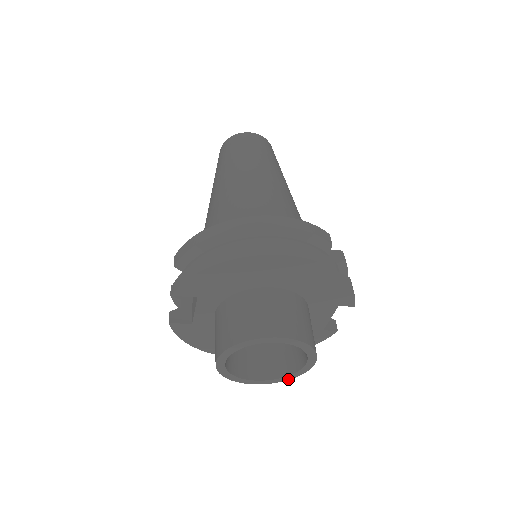
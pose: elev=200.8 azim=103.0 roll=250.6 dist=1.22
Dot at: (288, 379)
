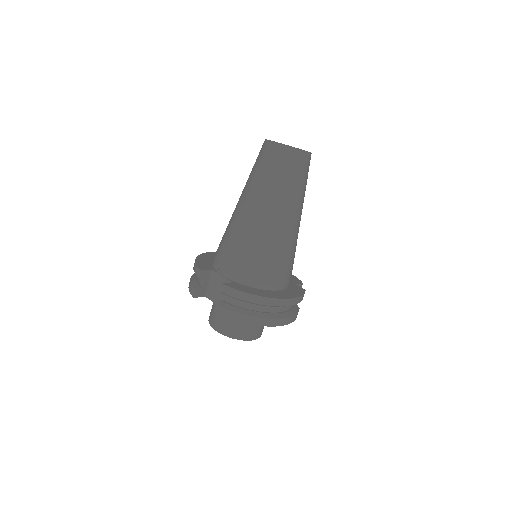
Dot at: occluded
